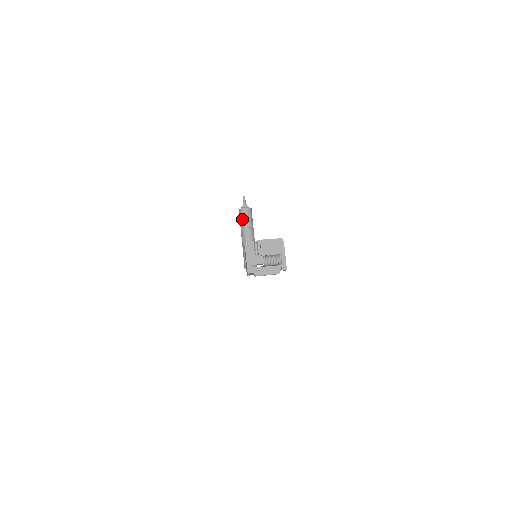
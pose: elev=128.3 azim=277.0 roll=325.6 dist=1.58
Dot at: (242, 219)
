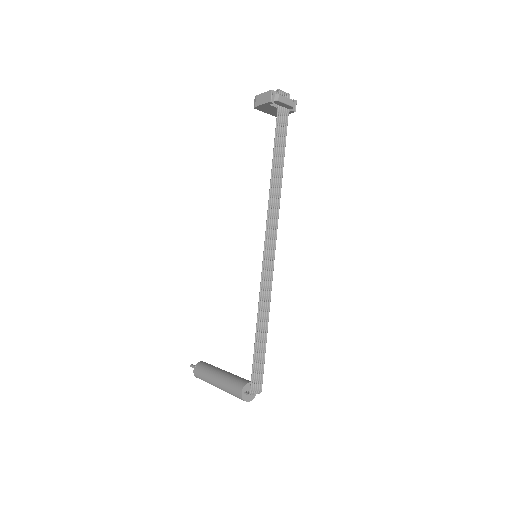
Dot at: (204, 367)
